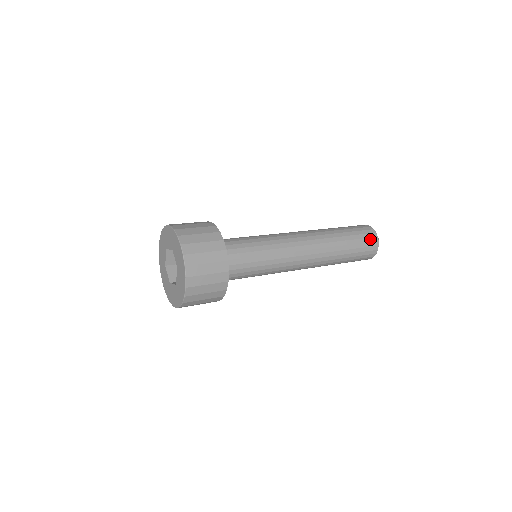
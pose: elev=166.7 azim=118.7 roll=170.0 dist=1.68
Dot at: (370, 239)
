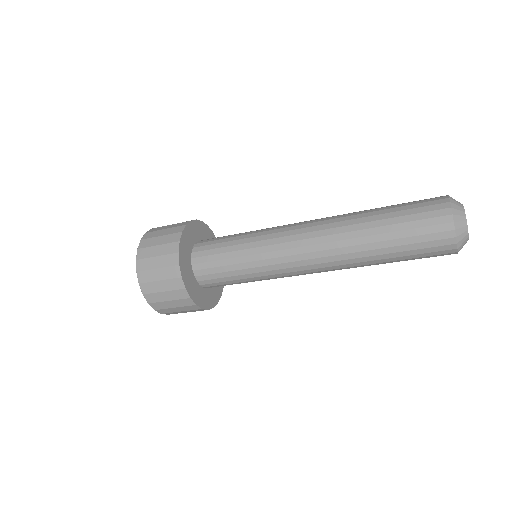
Dot at: (432, 213)
